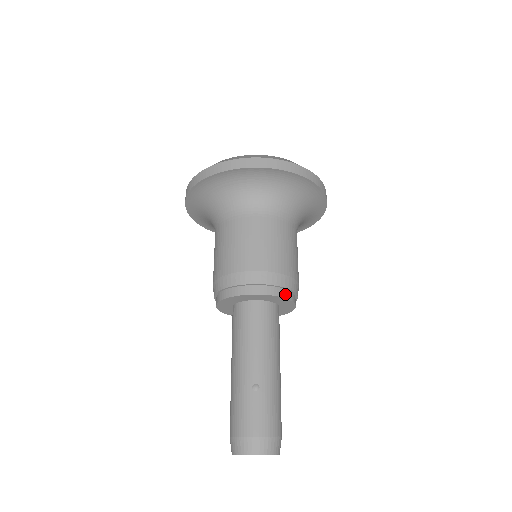
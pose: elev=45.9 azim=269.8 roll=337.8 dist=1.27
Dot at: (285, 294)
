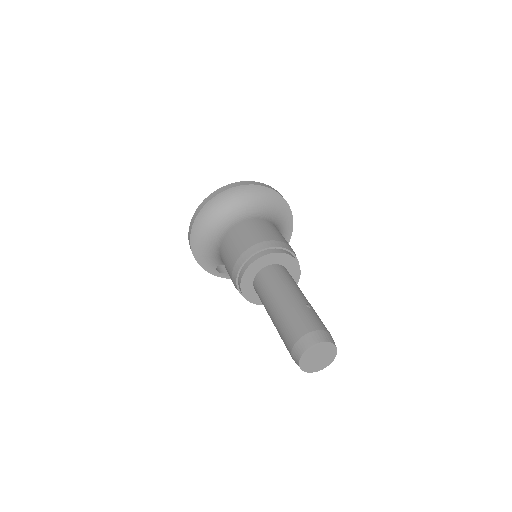
Dot at: (299, 266)
